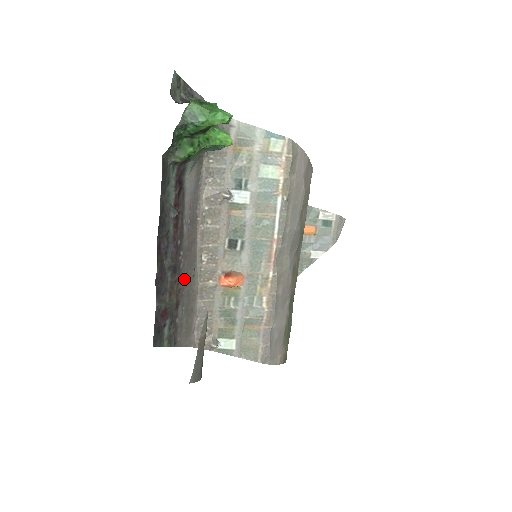
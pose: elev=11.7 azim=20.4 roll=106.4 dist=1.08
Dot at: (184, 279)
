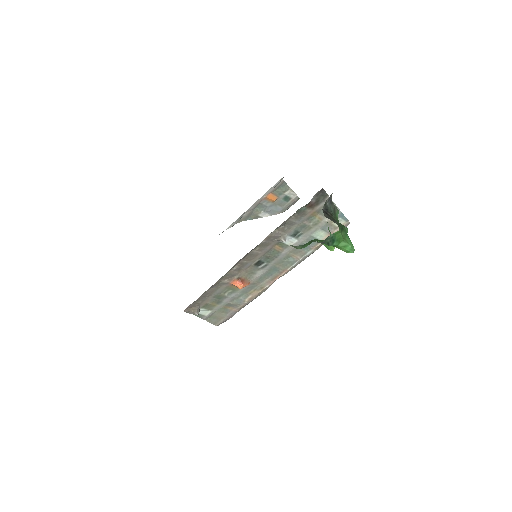
Dot at: occluded
